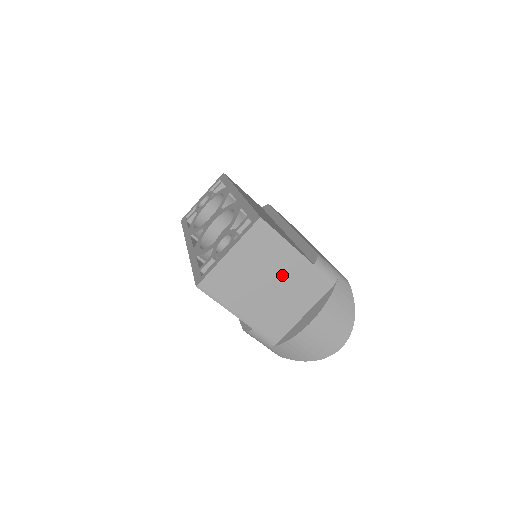
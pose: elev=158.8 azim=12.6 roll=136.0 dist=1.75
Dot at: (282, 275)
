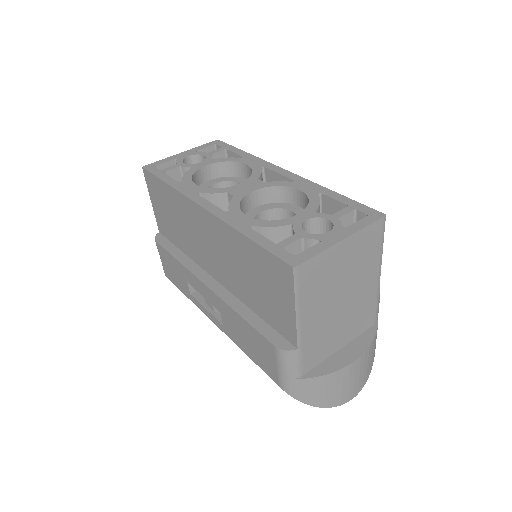
Dot at: (356, 293)
